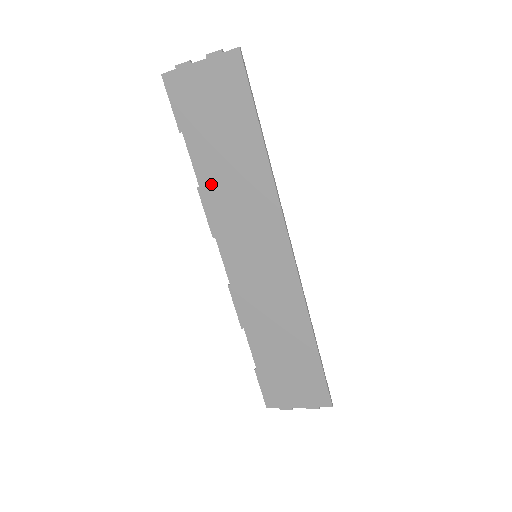
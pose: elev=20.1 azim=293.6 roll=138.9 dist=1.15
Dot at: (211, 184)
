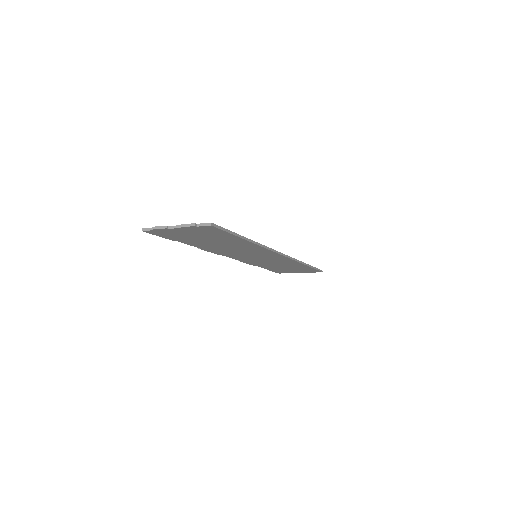
Dot at: (210, 248)
